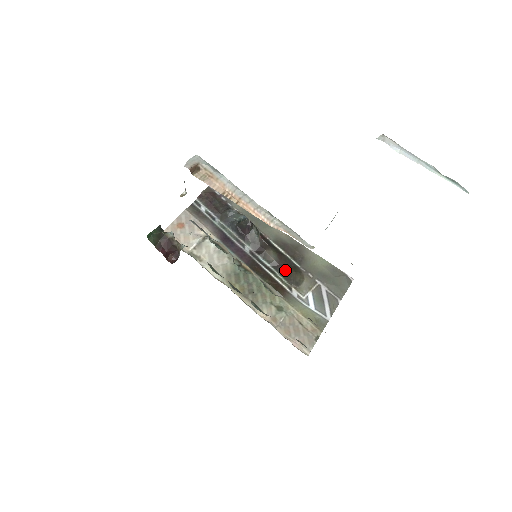
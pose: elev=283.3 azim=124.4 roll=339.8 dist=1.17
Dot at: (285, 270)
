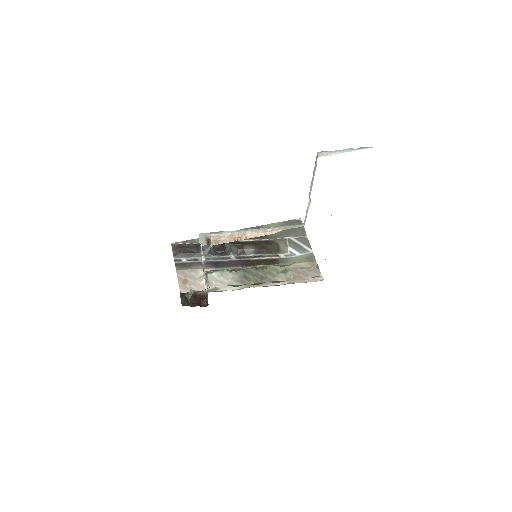
Dot at: (264, 249)
